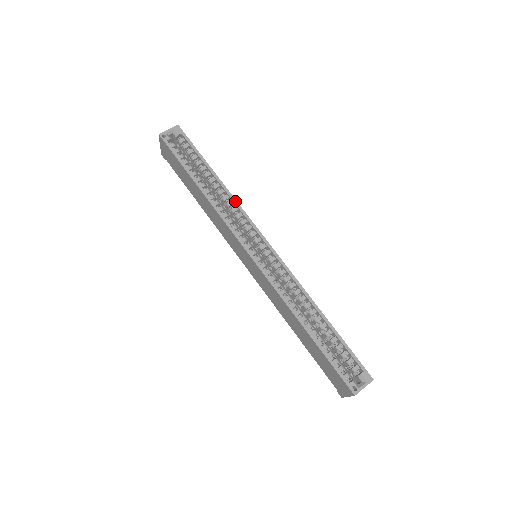
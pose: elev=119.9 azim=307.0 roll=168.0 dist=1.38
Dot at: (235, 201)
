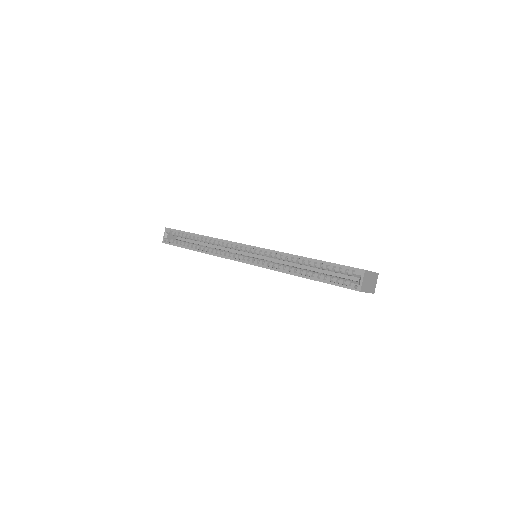
Dot at: (217, 239)
